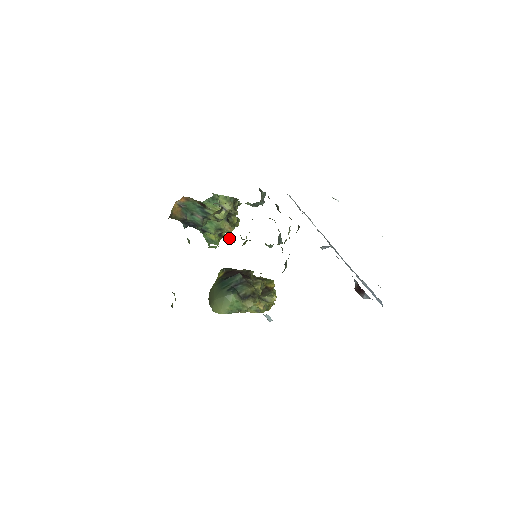
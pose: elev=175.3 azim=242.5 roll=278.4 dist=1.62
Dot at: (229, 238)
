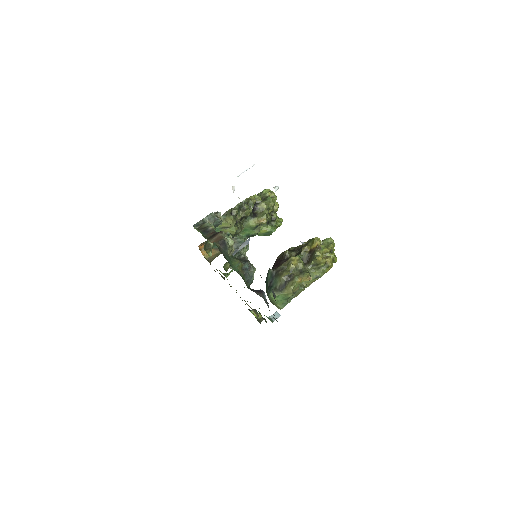
Dot at: occluded
